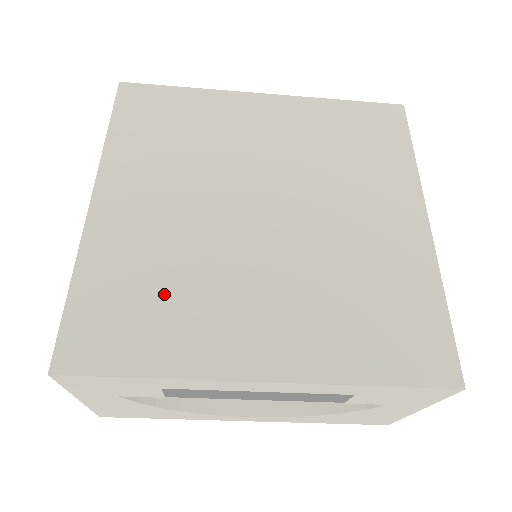
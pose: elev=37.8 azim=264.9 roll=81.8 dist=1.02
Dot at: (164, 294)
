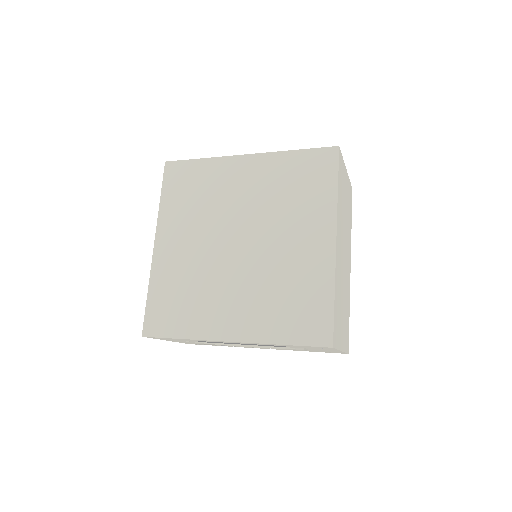
Dot at: (187, 297)
